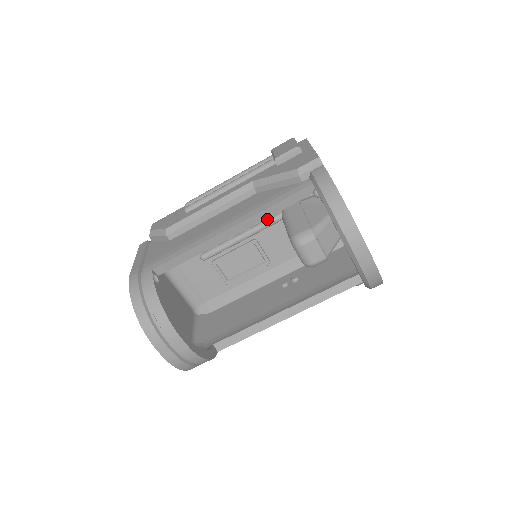
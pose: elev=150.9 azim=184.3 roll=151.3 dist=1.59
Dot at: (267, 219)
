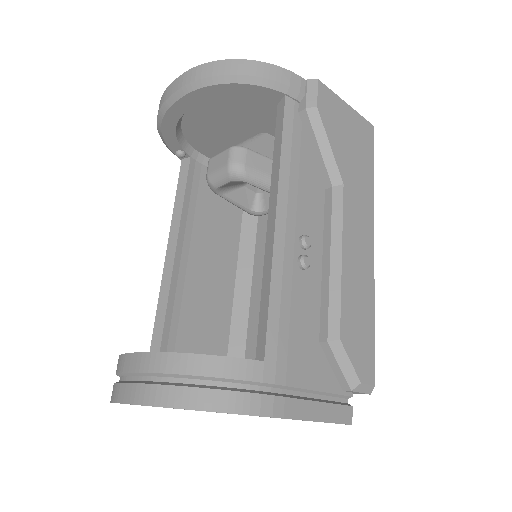
Dot at: occluded
